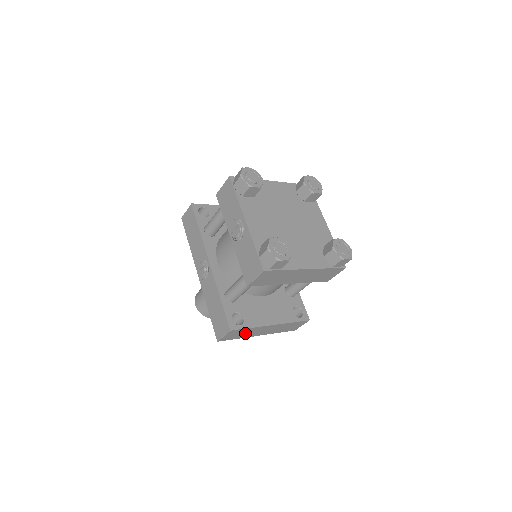
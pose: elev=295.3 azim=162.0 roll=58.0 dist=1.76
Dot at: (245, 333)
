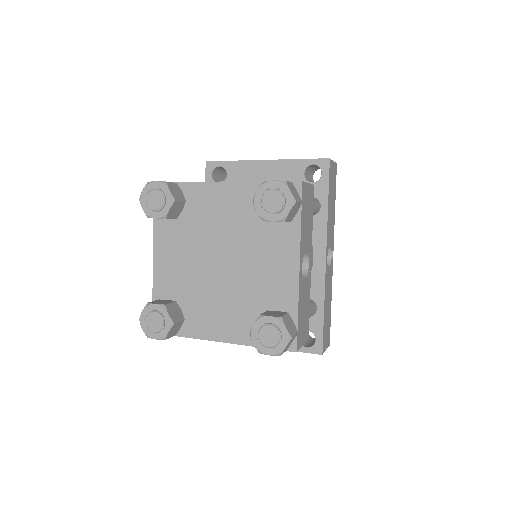
Dot at: occluded
